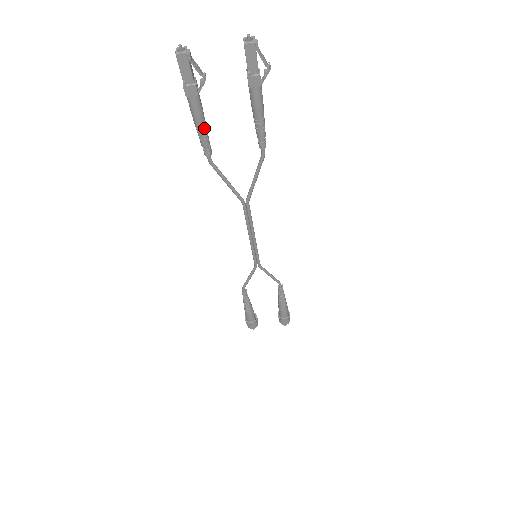
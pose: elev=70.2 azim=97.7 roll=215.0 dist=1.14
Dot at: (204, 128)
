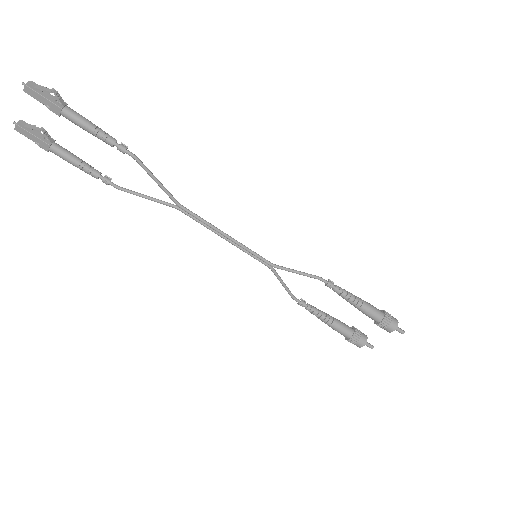
Dot at: (81, 165)
